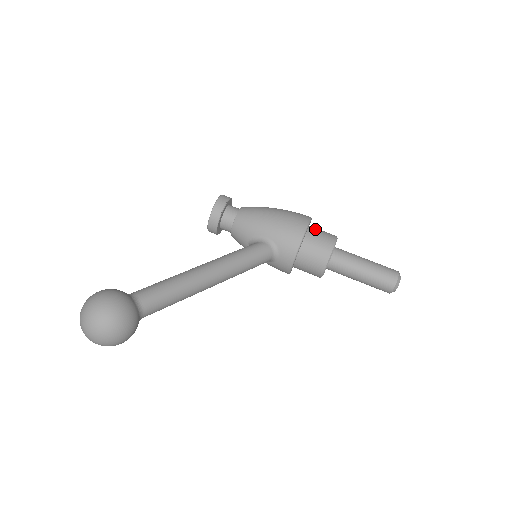
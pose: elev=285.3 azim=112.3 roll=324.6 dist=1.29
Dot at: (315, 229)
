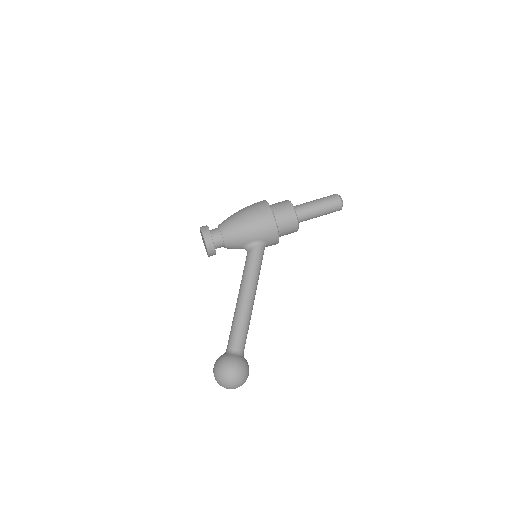
Dot at: (276, 210)
